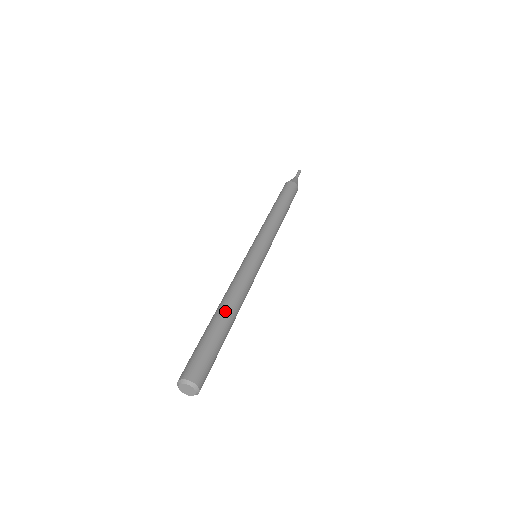
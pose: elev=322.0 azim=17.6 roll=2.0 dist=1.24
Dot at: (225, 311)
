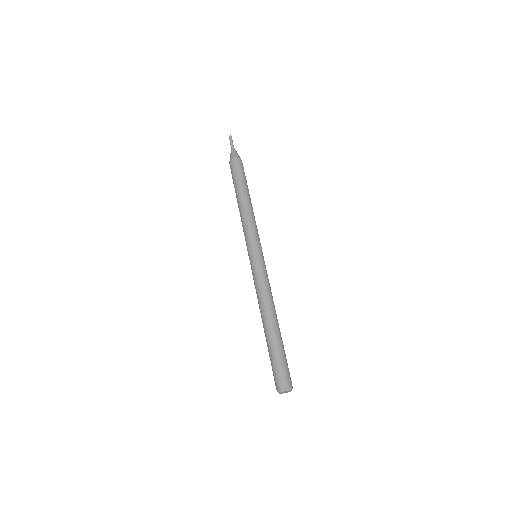
Dot at: (273, 323)
